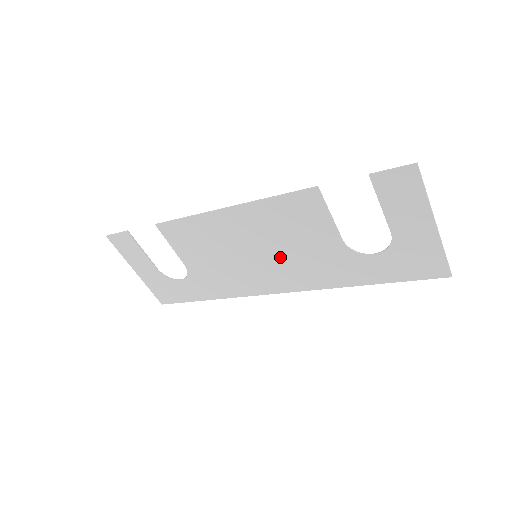
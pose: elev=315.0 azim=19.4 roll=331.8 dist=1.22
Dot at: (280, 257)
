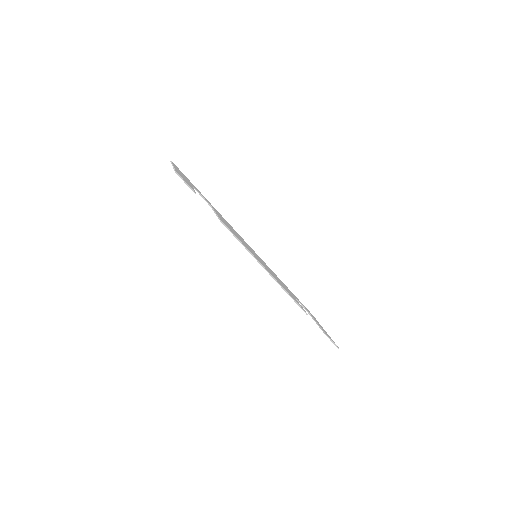
Dot at: occluded
